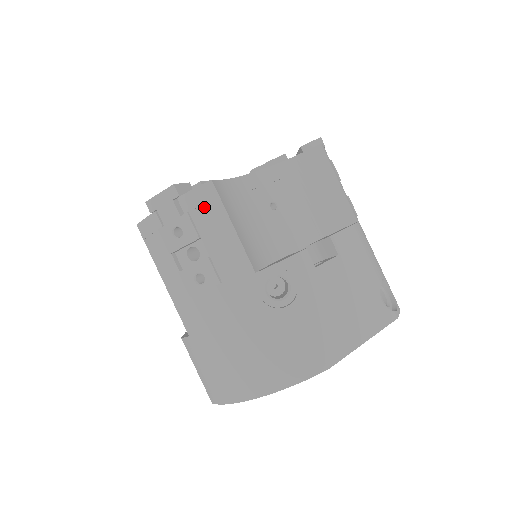
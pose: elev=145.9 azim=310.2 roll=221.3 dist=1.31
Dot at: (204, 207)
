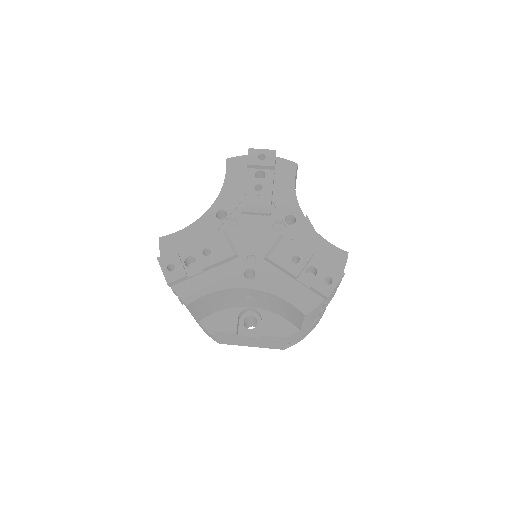
Dot at: occluded
